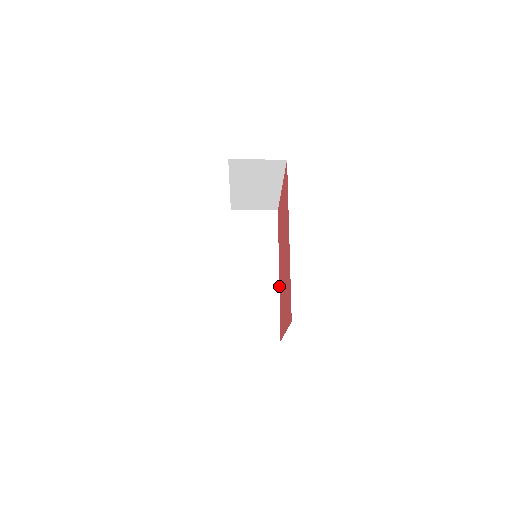
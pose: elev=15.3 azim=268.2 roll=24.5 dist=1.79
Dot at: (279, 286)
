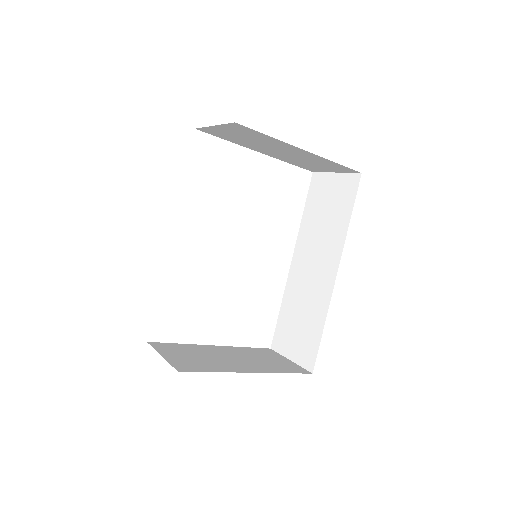
Dot at: (330, 295)
